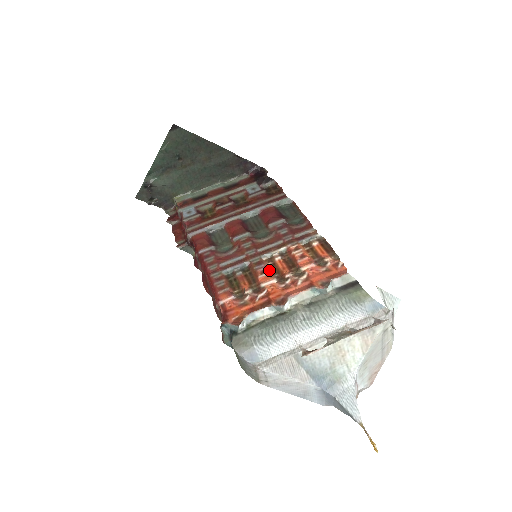
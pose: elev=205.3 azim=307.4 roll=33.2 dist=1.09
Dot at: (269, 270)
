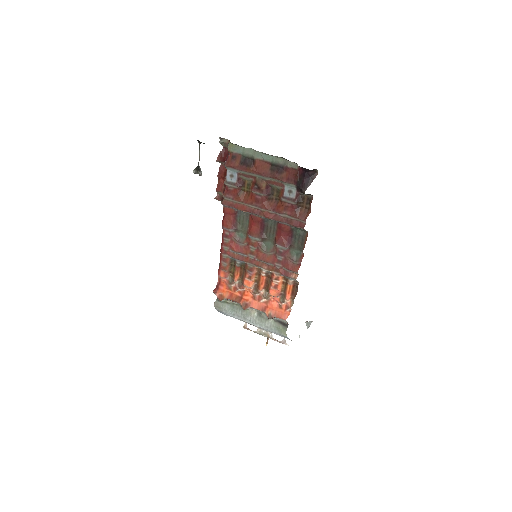
Dot at: (254, 277)
